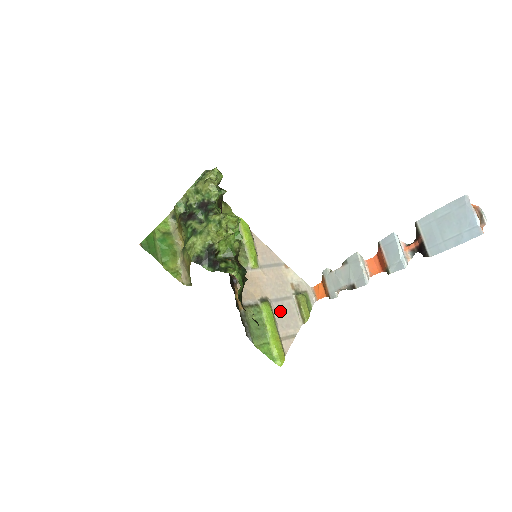
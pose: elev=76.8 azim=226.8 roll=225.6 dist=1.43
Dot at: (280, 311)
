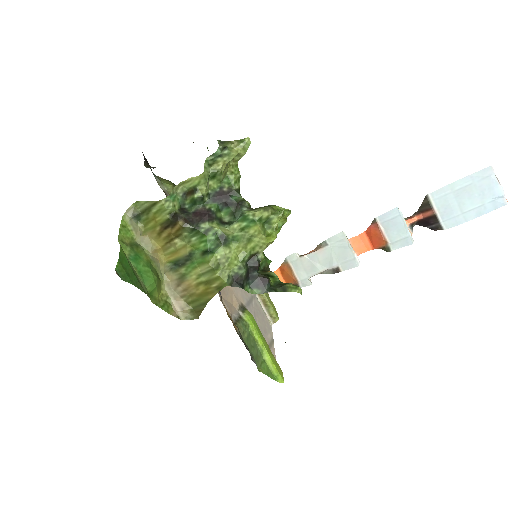
Dot at: (255, 316)
